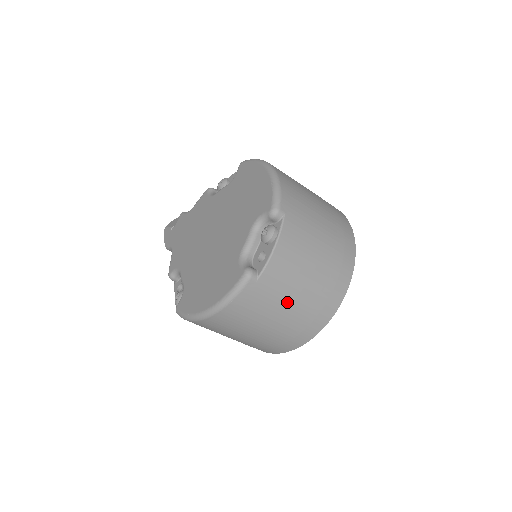
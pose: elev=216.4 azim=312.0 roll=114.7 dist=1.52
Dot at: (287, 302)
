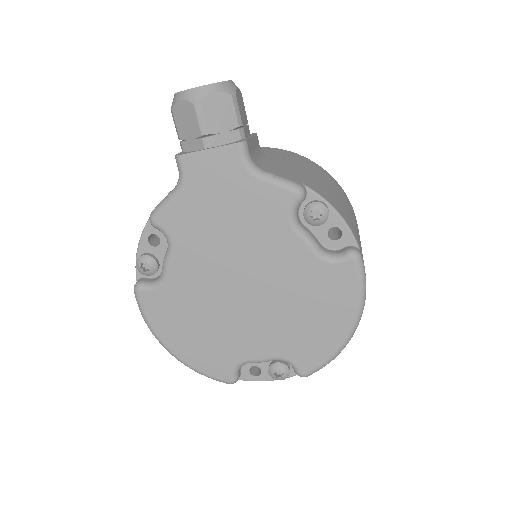
Dot at: occluded
